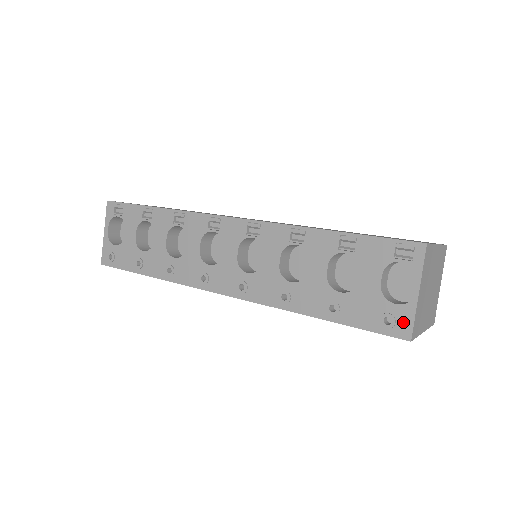
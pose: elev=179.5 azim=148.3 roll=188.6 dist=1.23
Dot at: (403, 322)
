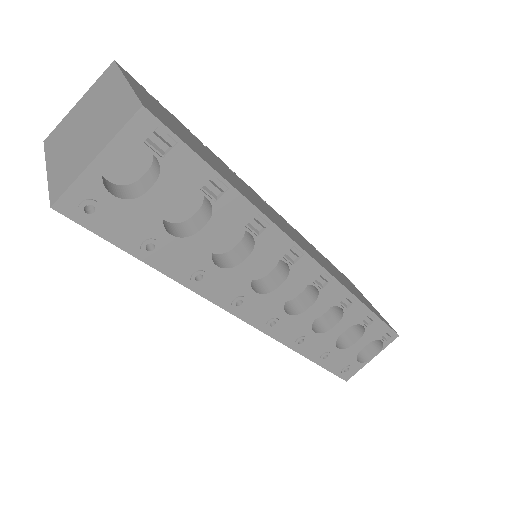
Dot at: (352, 372)
